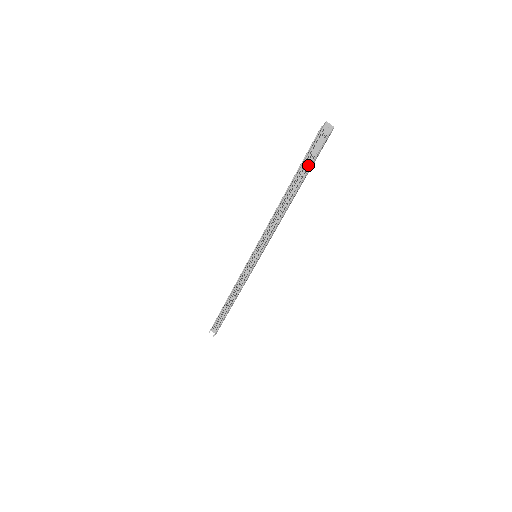
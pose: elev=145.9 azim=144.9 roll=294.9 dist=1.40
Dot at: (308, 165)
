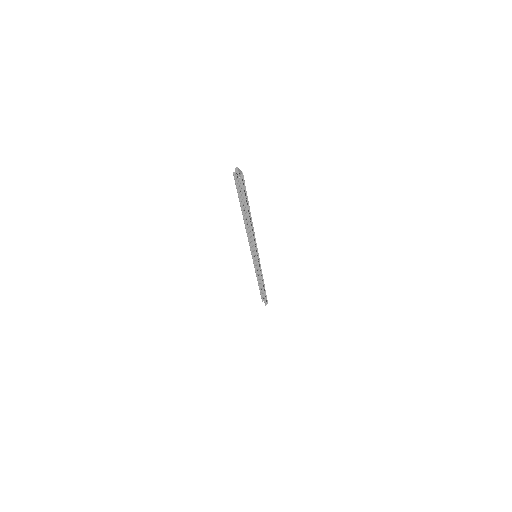
Dot at: occluded
